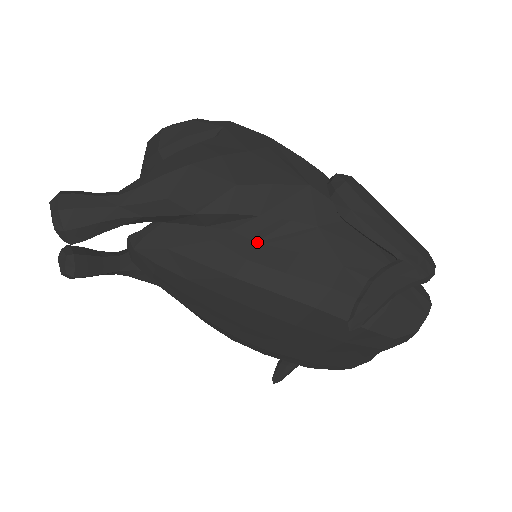
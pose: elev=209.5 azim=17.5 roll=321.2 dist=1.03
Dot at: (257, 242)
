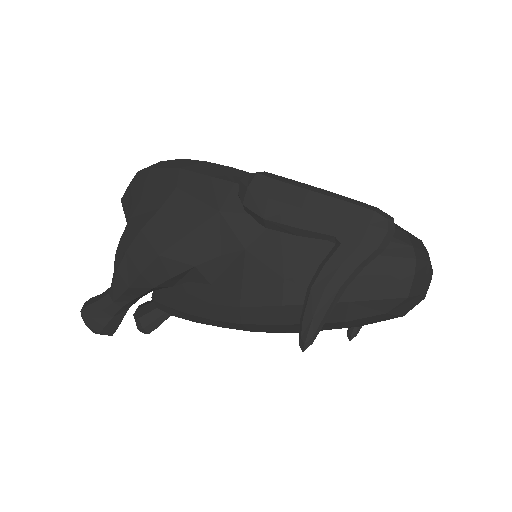
Dot at: (211, 284)
